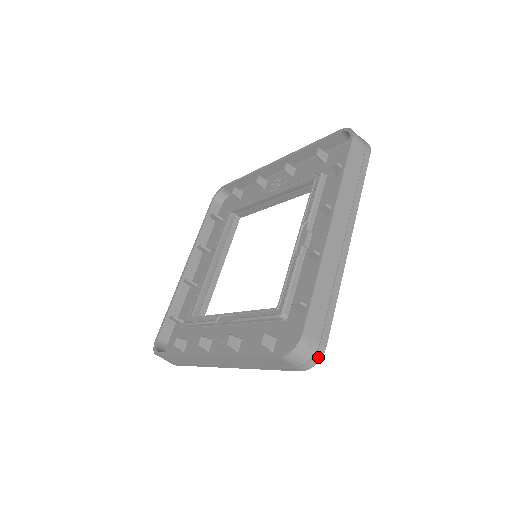
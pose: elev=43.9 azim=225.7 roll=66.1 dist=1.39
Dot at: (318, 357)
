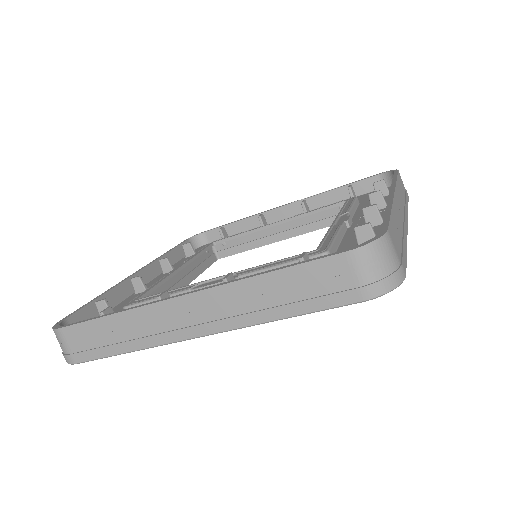
Dot at: (397, 279)
